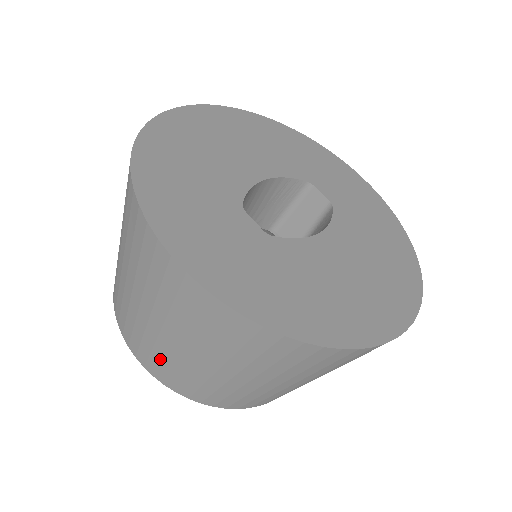
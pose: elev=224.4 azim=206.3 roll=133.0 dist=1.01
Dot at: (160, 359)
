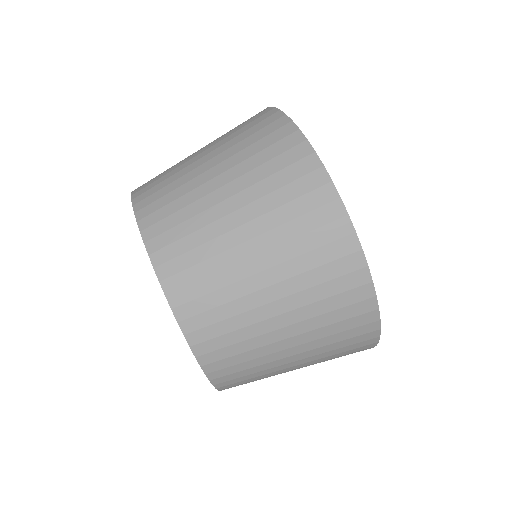
Dot at: (205, 274)
